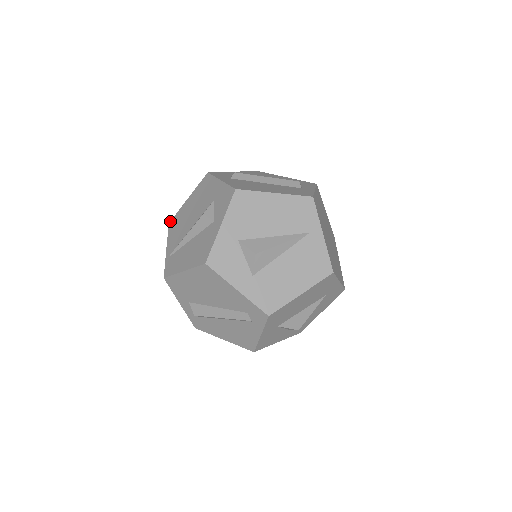
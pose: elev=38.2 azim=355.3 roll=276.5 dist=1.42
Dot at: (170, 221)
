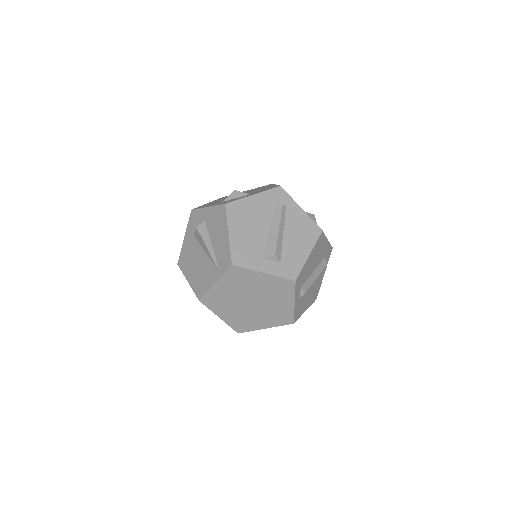
Dot at: (198, 299)
